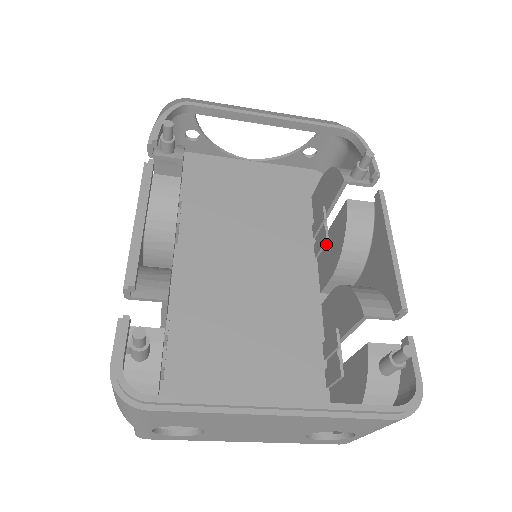
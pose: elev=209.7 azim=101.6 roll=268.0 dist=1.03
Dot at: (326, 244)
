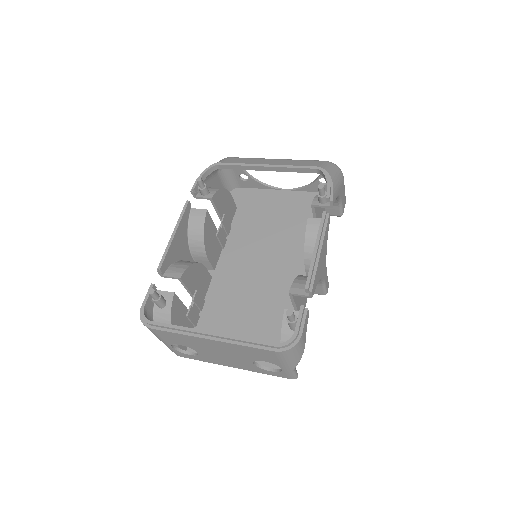
Dot at: occluded
